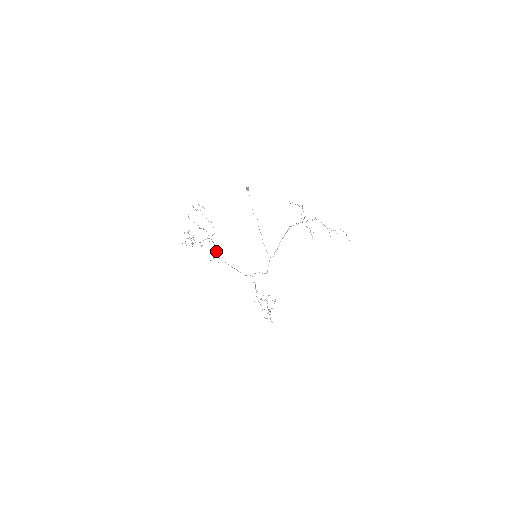
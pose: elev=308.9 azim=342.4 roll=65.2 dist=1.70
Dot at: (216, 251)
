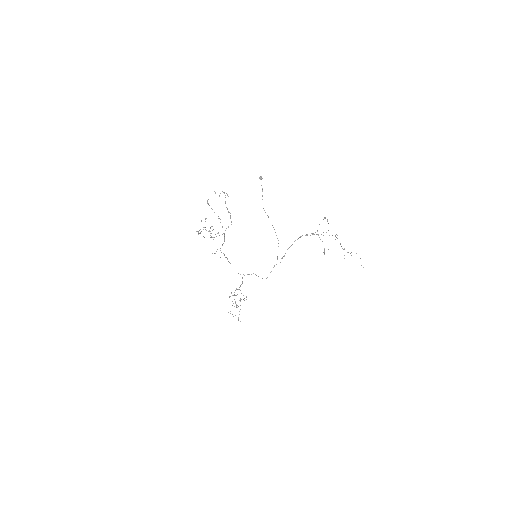
Dot at: (222, 244)
